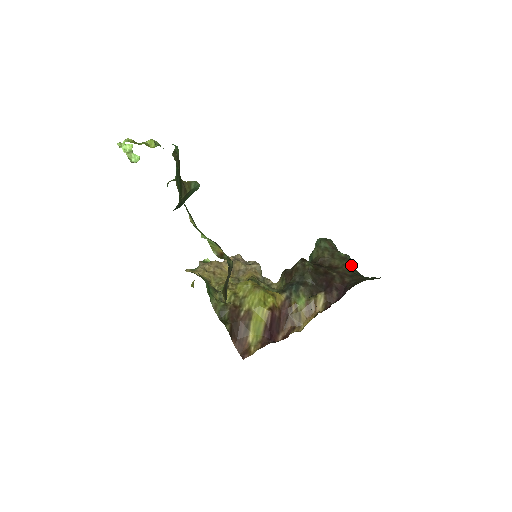
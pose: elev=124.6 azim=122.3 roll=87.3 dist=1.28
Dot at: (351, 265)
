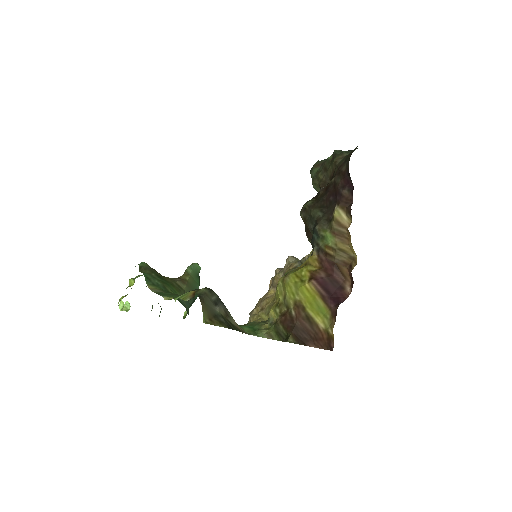
Dot at: (342, 154)
